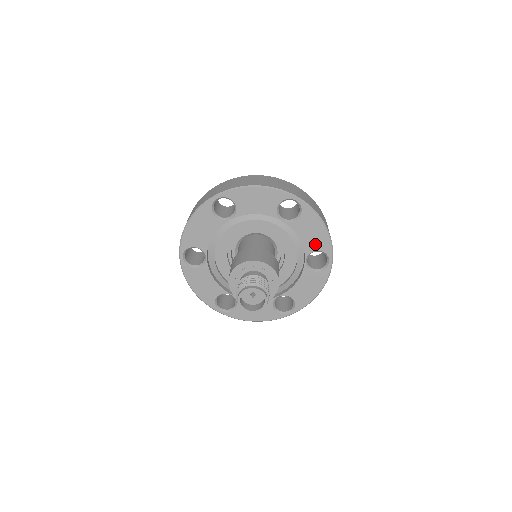
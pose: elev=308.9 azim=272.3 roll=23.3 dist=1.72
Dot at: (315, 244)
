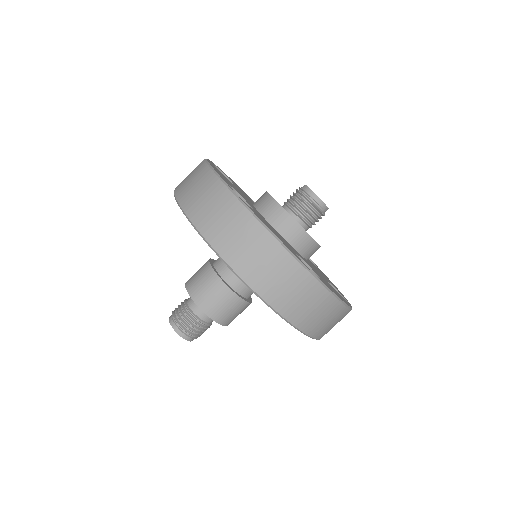
Dot at: occluded
